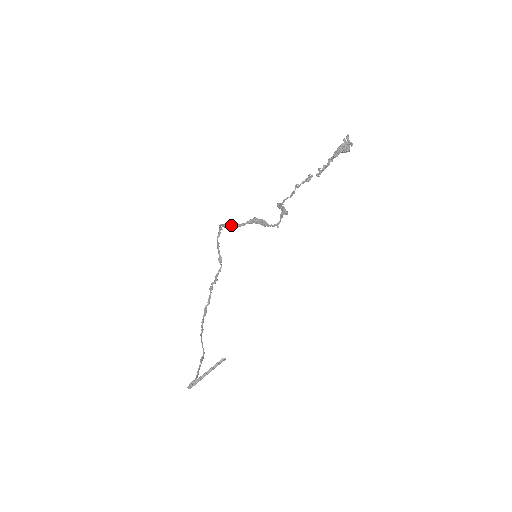
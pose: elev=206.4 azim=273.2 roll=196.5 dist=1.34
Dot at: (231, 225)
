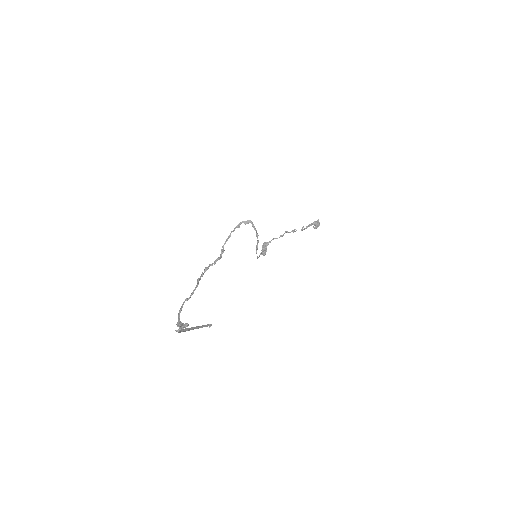
Dot at: (252, 224)
